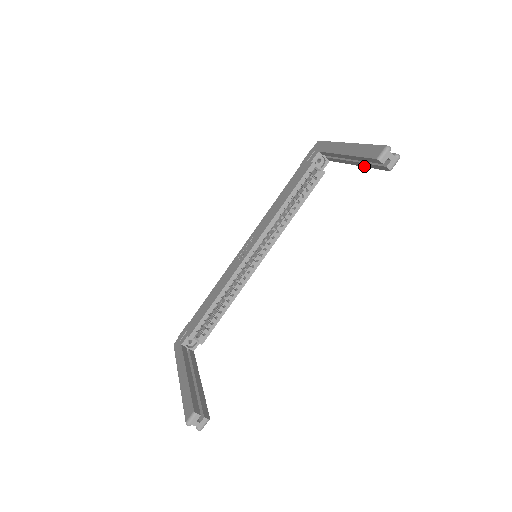
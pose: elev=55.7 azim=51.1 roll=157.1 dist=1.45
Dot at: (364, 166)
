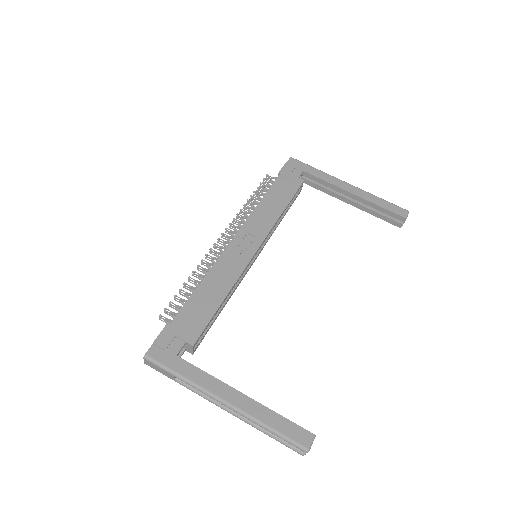
Dot at: (363, 210)
